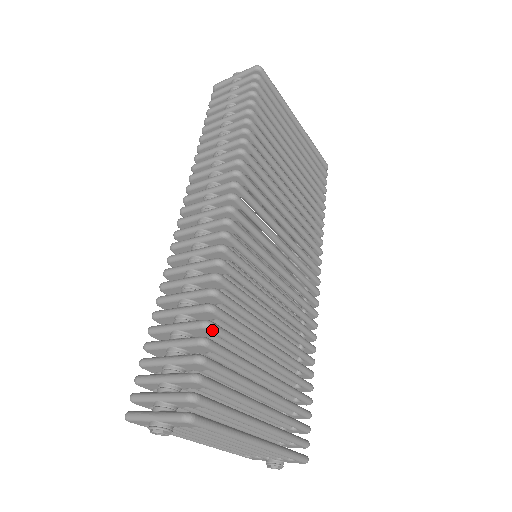
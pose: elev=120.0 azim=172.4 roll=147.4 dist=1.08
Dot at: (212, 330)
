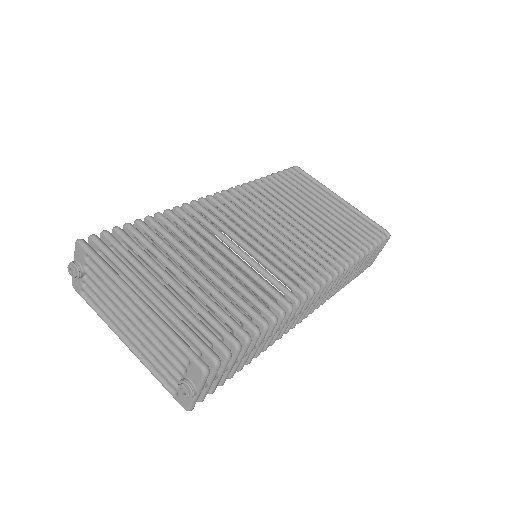
Dot at: (139, 223)
